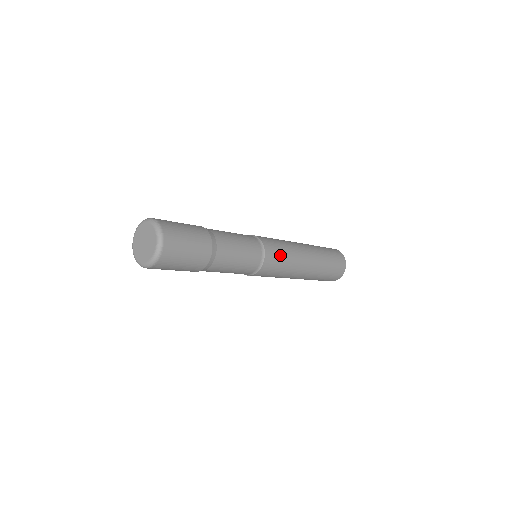
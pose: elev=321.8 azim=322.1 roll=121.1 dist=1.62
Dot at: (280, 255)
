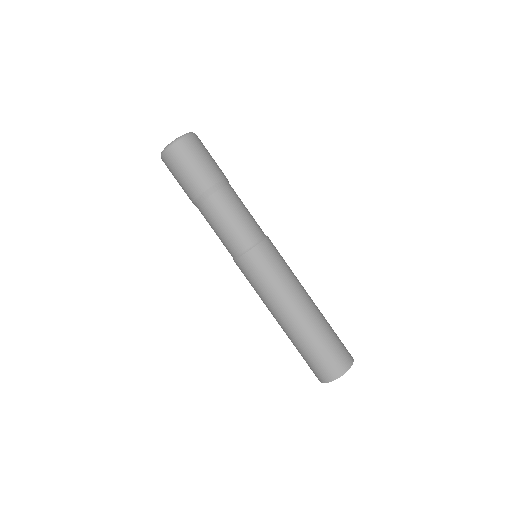
Dot at: (277, 261)
